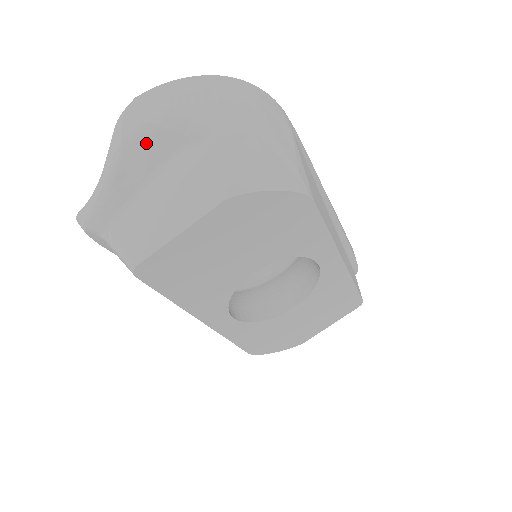
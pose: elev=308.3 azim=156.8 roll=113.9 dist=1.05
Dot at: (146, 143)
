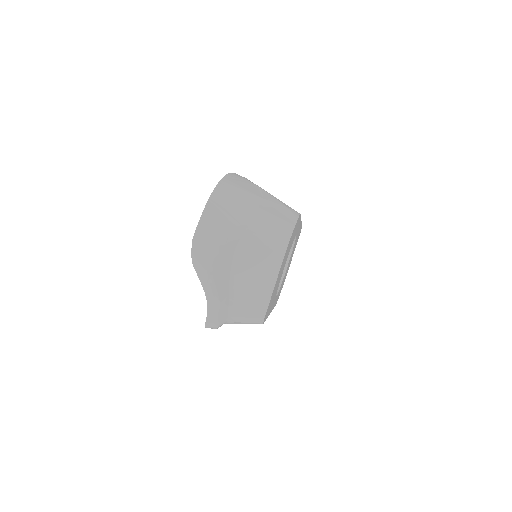
Dot at: (219, 260)
